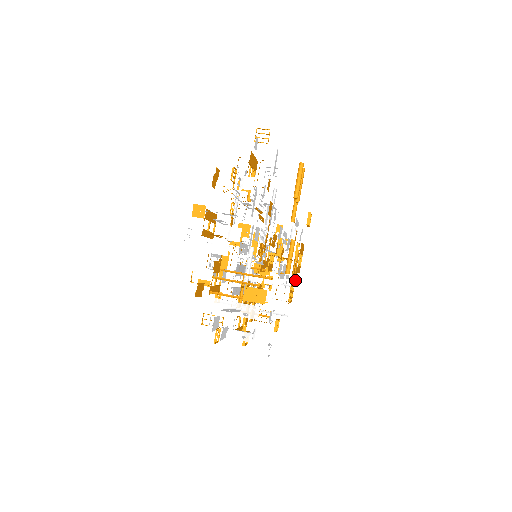
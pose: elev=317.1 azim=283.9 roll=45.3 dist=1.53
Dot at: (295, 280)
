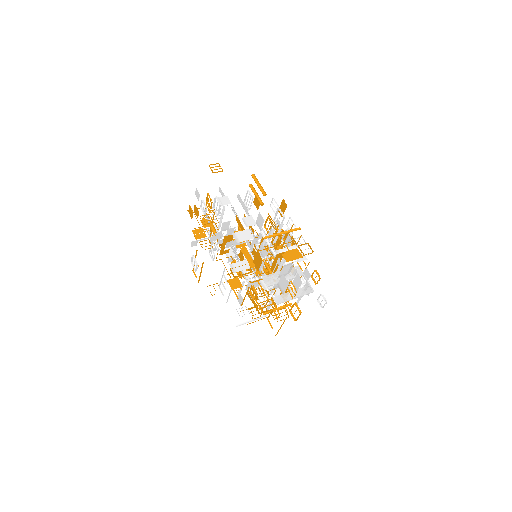
Dot at: occluded
